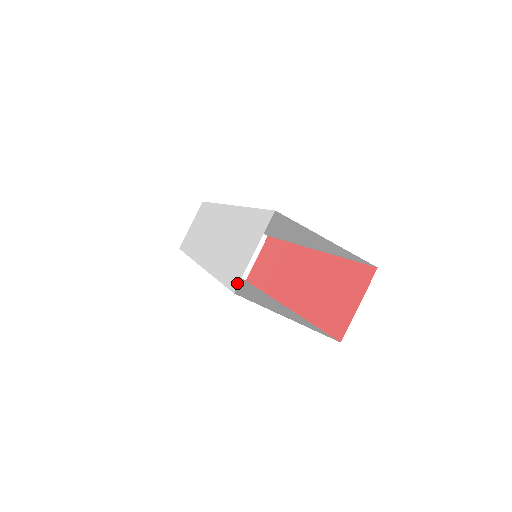
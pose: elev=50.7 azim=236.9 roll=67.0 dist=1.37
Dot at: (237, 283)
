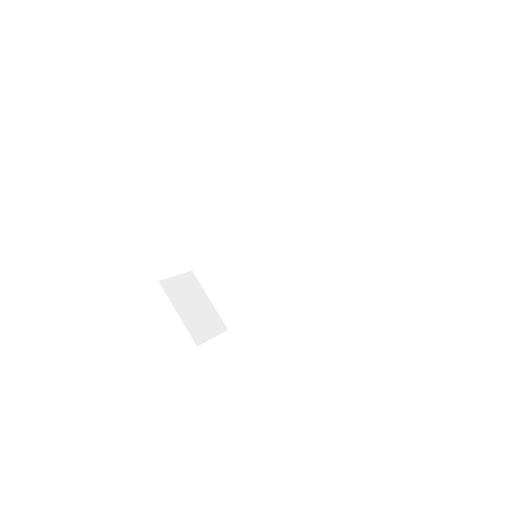
Dot at: occluded
